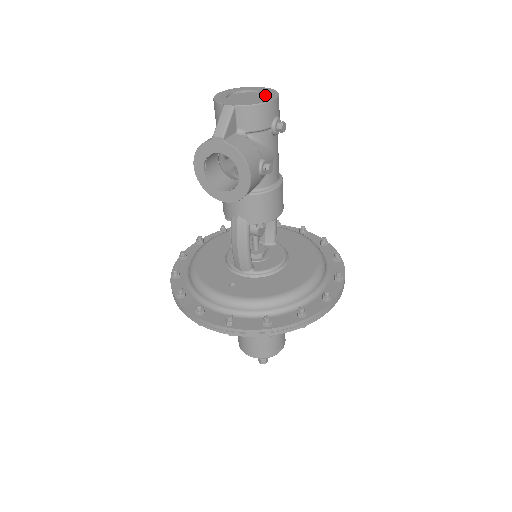
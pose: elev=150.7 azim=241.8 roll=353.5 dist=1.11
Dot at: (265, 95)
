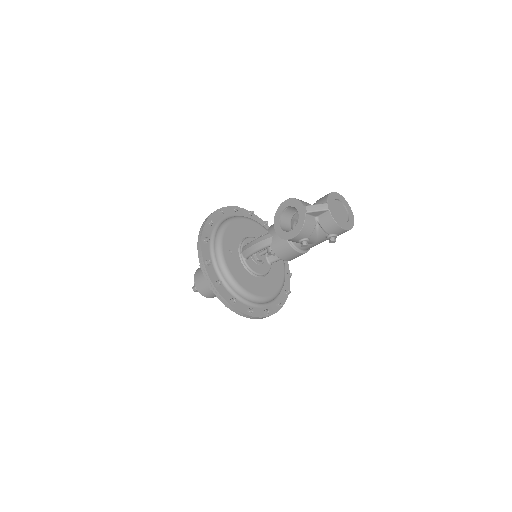
Dot at: (347, 221)
